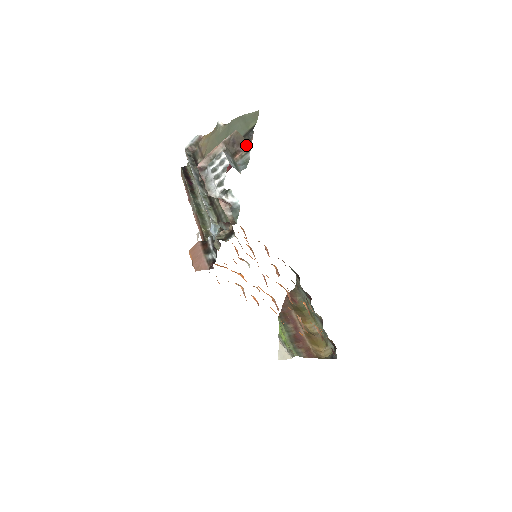
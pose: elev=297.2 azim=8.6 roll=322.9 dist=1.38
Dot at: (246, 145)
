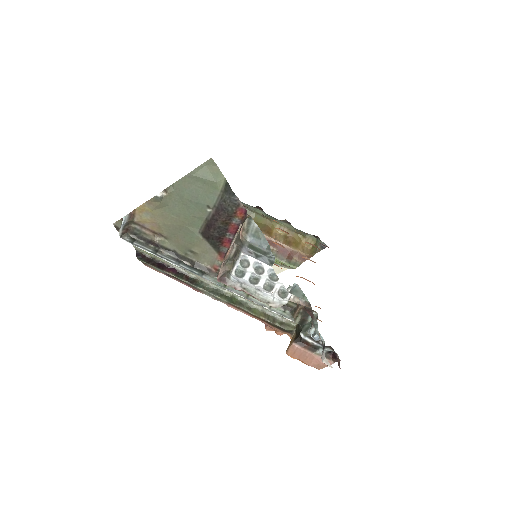
Dot at: (245, 219)
